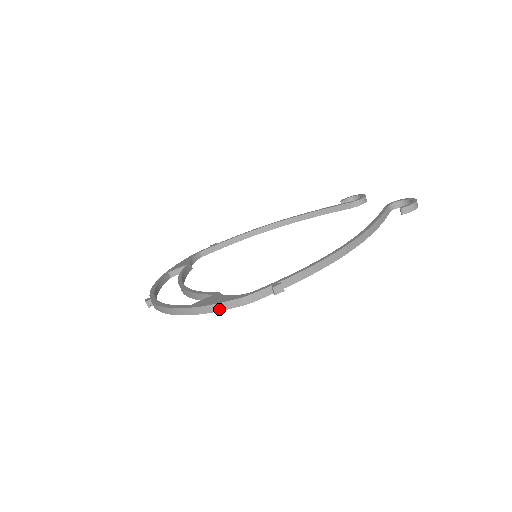
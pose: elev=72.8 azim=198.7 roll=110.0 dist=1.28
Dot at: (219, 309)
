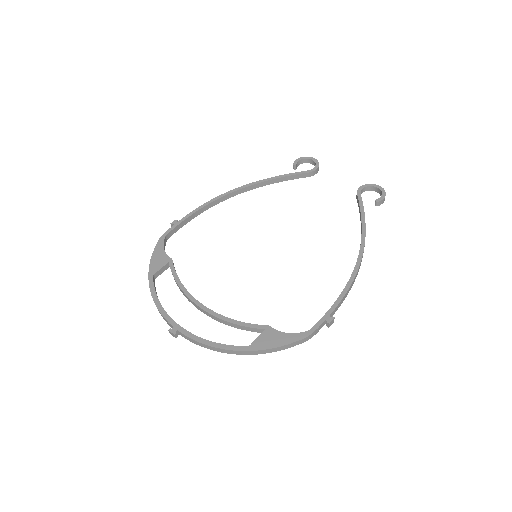
Dot at: (283, 349)
